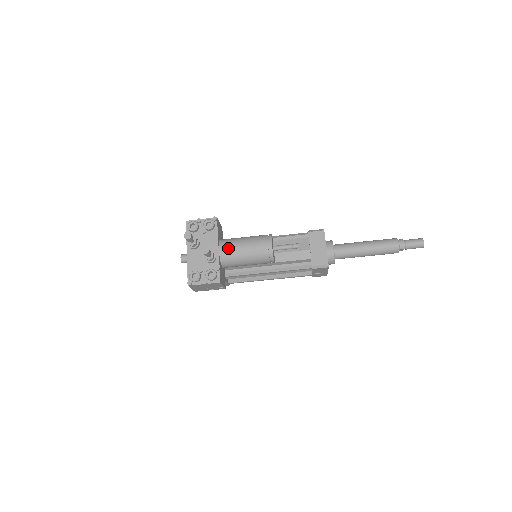
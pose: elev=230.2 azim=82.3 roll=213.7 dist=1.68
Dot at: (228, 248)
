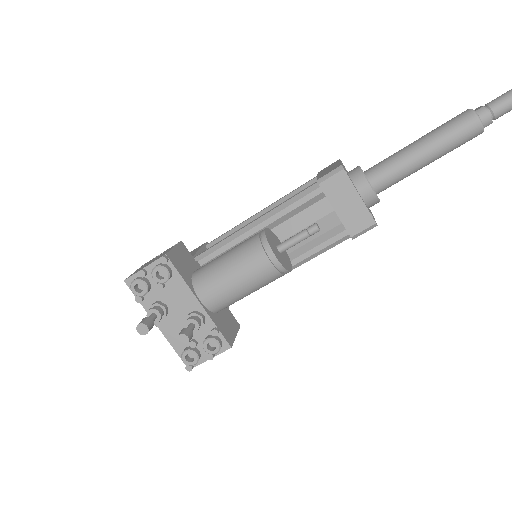
Dot at: (212, 293)
